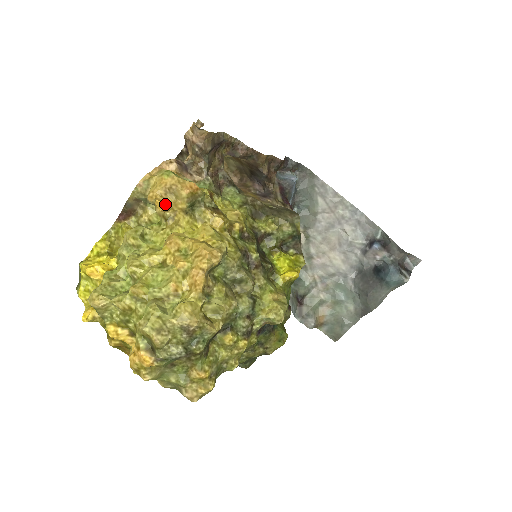
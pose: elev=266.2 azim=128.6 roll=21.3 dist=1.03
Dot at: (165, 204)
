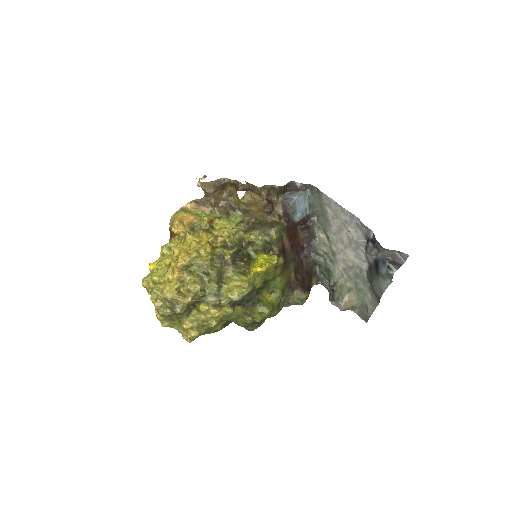
Dot at: (177, 230)
